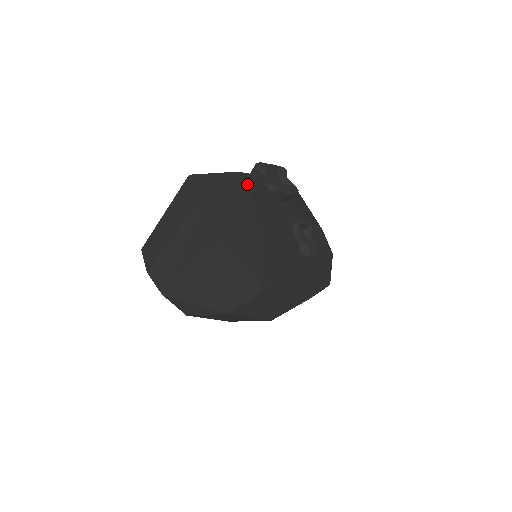
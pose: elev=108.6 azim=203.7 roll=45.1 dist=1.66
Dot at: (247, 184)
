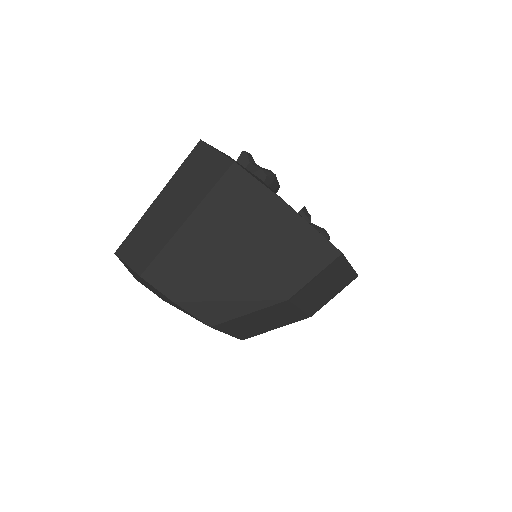
Dot at: occluded
